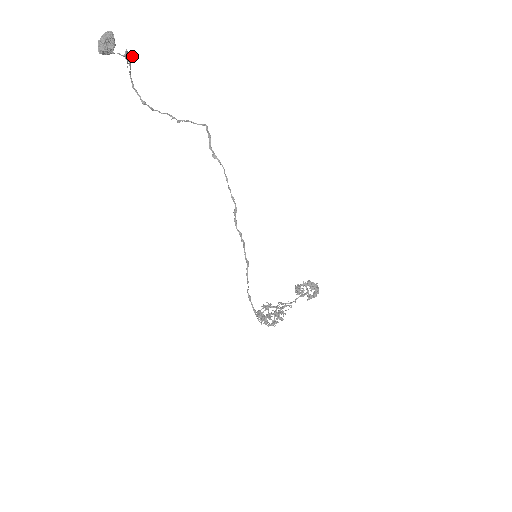
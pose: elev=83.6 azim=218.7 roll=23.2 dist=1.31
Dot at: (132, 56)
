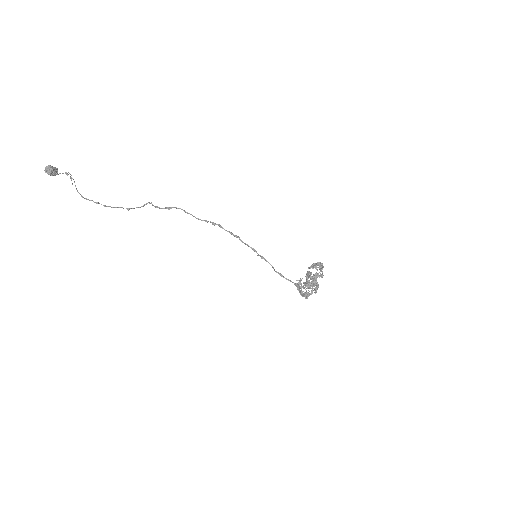
Dot at: occluded
